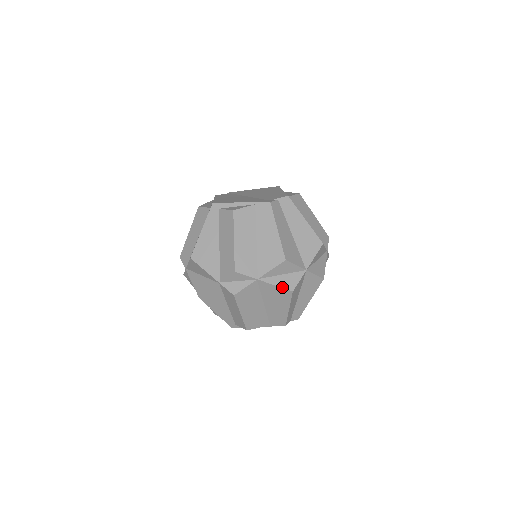
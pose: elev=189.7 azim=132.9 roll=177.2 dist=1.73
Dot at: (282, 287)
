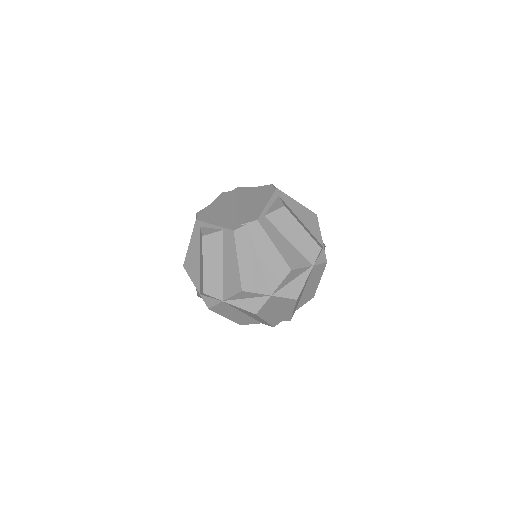
Dot at: (246, 310)
